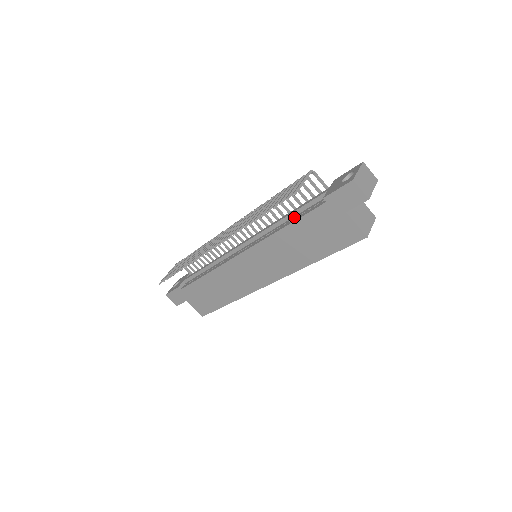
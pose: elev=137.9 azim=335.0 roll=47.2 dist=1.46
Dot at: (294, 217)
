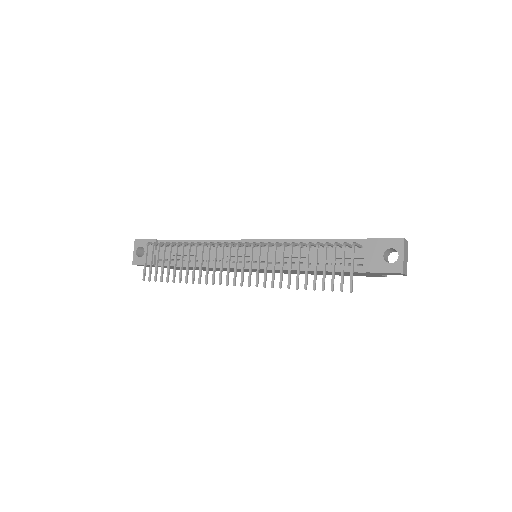
Dot at: (320, 261)
